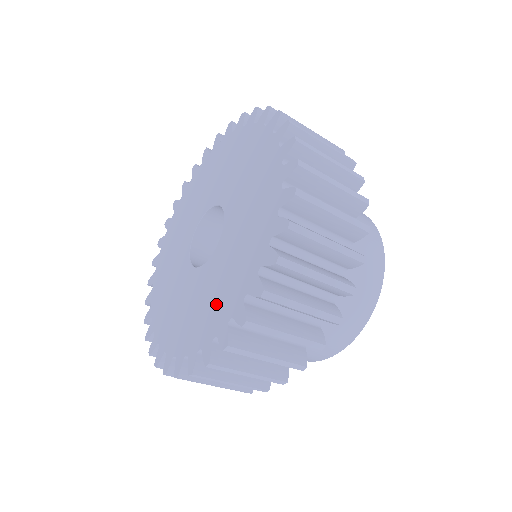
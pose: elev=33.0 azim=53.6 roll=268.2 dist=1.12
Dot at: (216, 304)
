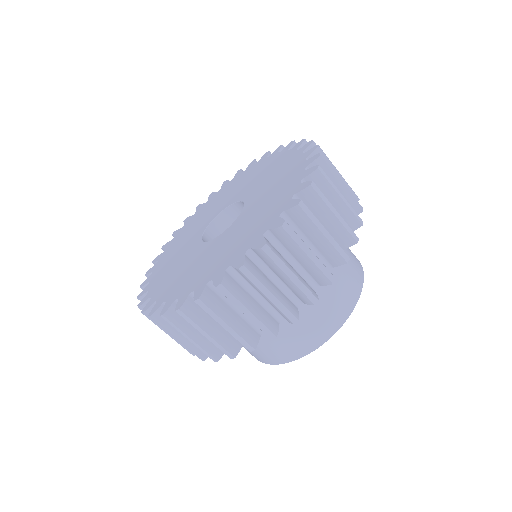
Dot at: (193, 275)
